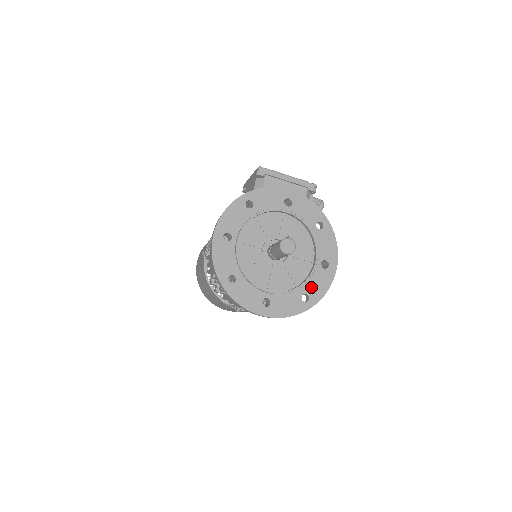
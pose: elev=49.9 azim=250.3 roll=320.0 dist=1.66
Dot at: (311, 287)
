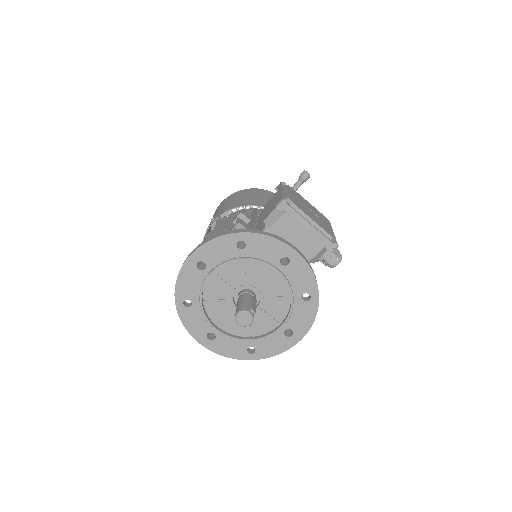
Dot at: (263, 344)
